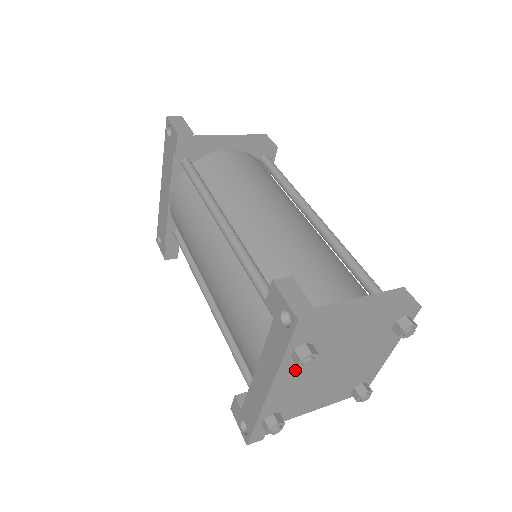
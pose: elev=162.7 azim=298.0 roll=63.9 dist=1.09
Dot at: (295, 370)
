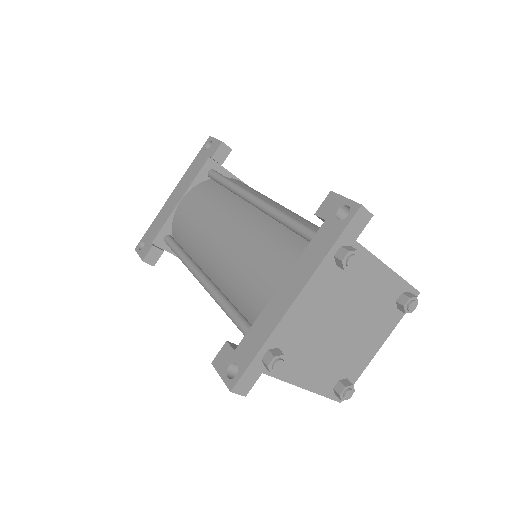
Dot at: (325, 284)
